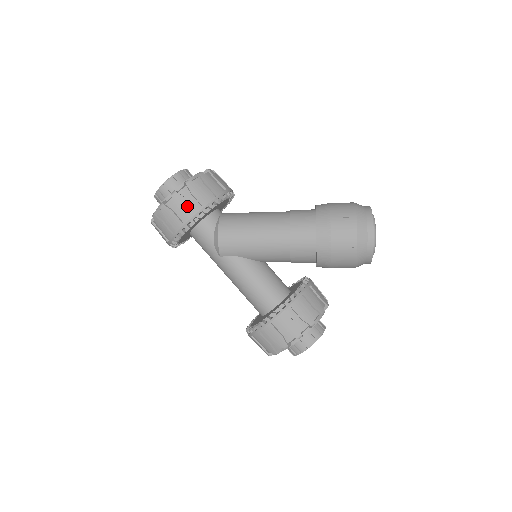
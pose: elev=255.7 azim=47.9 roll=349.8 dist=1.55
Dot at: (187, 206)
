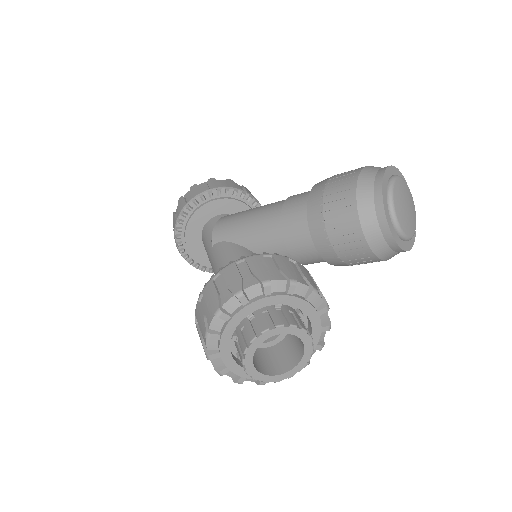
Dot at: (197, 190)
